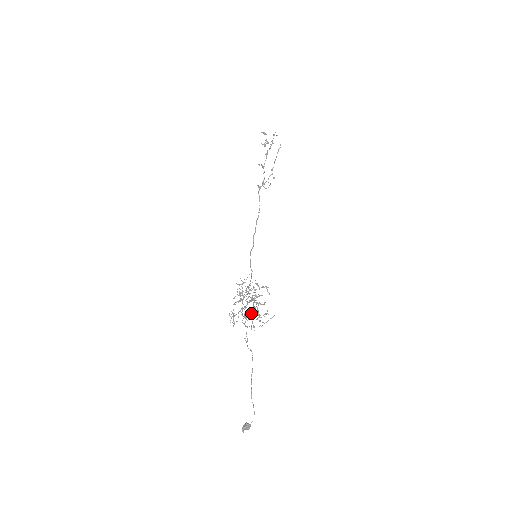
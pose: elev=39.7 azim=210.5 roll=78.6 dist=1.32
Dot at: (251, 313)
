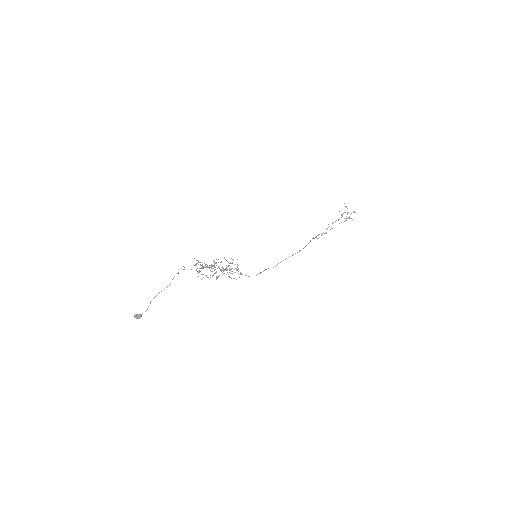
Dot at: occluded
